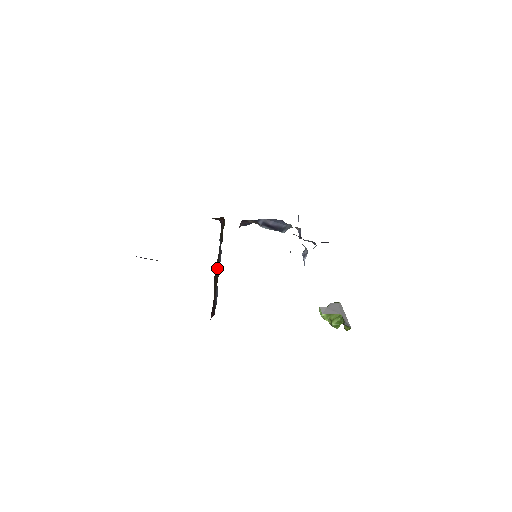
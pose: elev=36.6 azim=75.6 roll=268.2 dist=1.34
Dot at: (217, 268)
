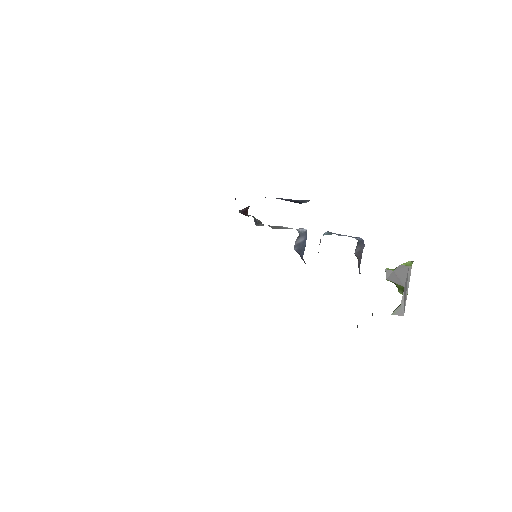
Dot at: occluded
